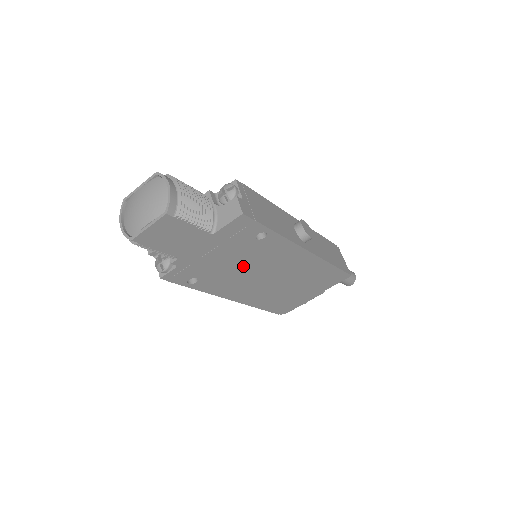
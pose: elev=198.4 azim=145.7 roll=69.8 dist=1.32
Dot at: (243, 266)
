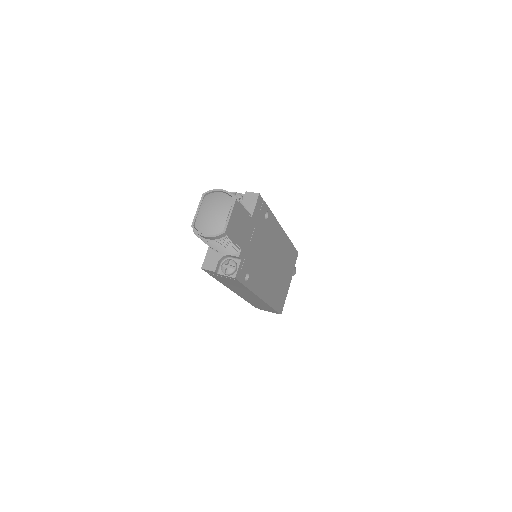
Dot at: (263, 253)
